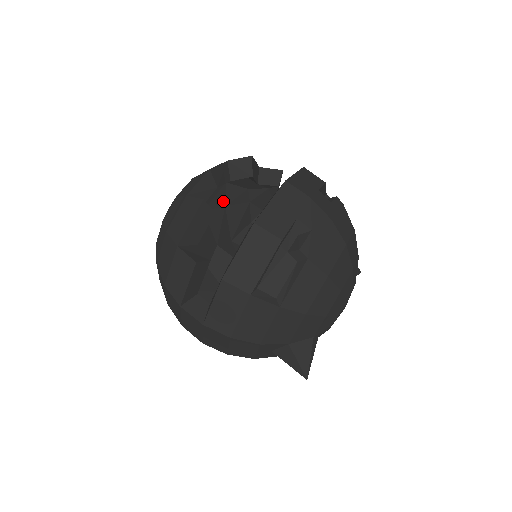
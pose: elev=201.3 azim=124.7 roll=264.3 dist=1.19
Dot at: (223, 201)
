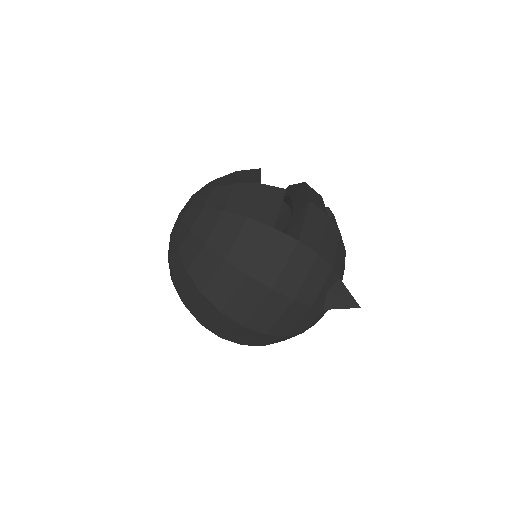
Dot at: occluded
